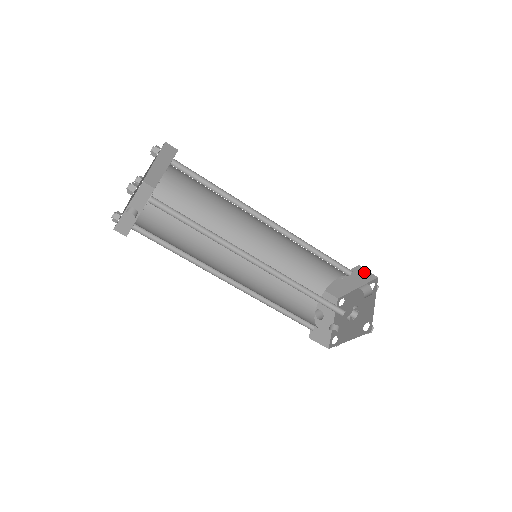
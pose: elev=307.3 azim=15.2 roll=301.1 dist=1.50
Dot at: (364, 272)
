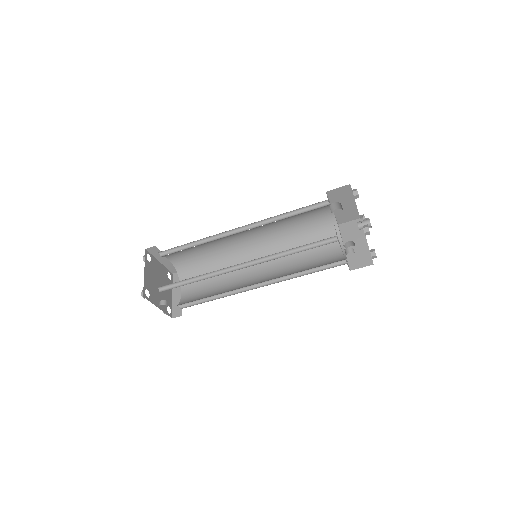
Dot at: (337, 191)
